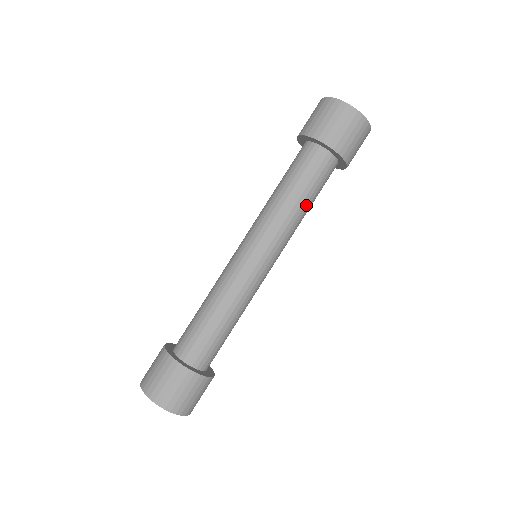
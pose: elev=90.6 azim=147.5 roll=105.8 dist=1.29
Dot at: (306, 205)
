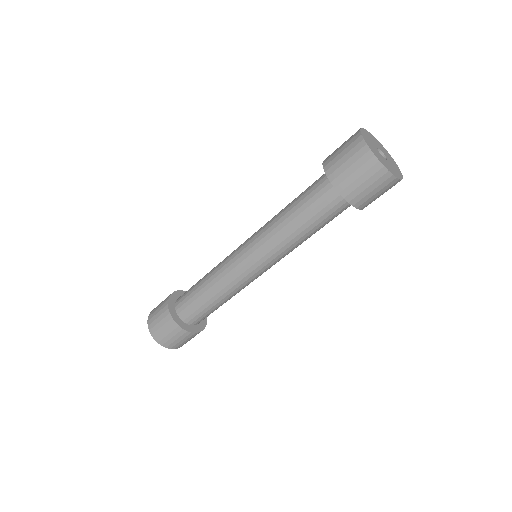
Dot at: occluded
